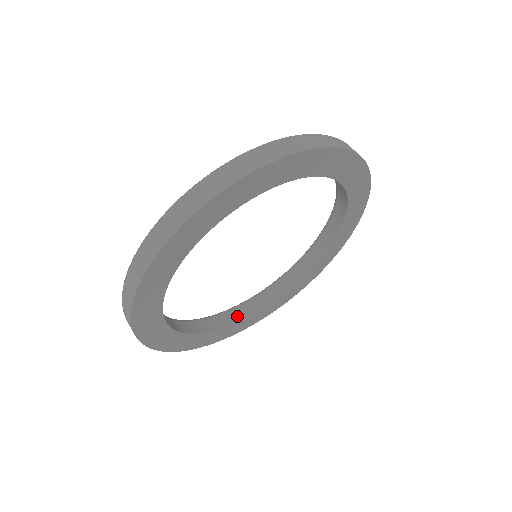
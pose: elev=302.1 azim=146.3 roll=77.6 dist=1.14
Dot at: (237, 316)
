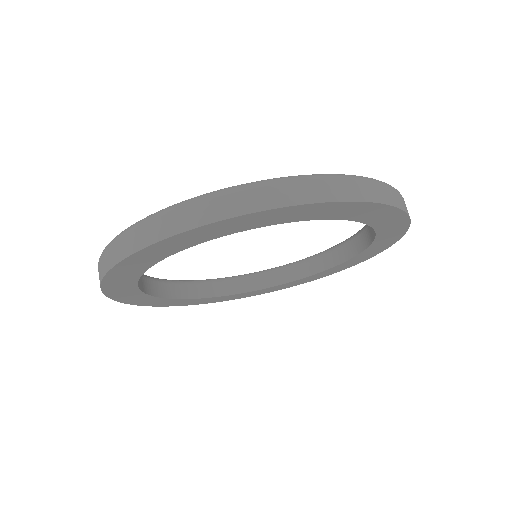
Dot at: (245, 286)
